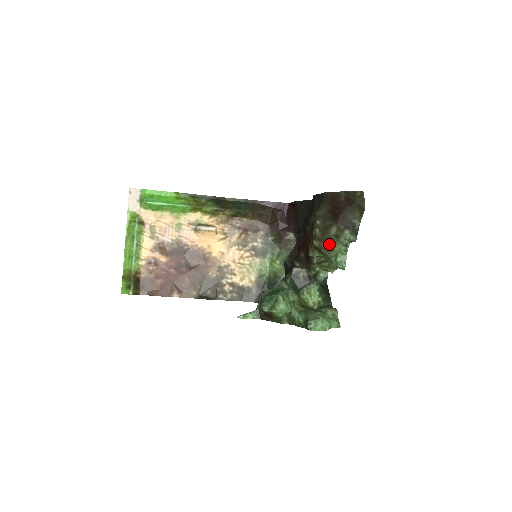
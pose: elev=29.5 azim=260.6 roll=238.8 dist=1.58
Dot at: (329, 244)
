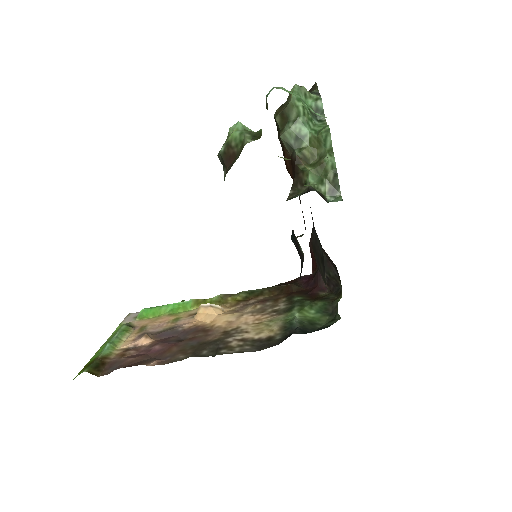
Dot at: (287, 100)
